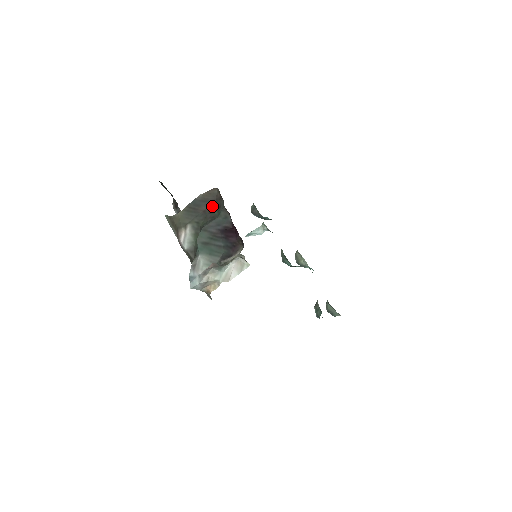
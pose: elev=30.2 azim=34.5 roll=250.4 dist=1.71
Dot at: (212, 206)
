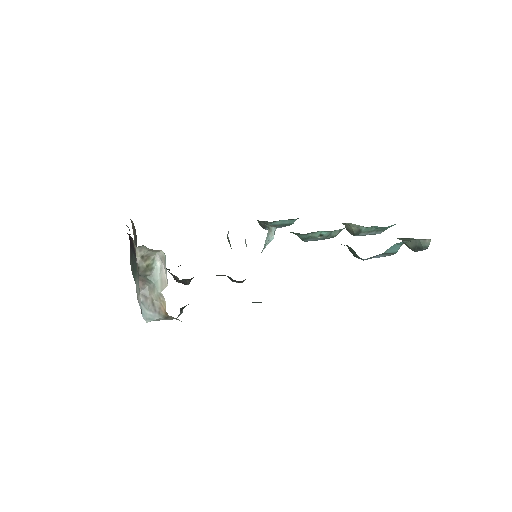
Dot at: (136, 237)
